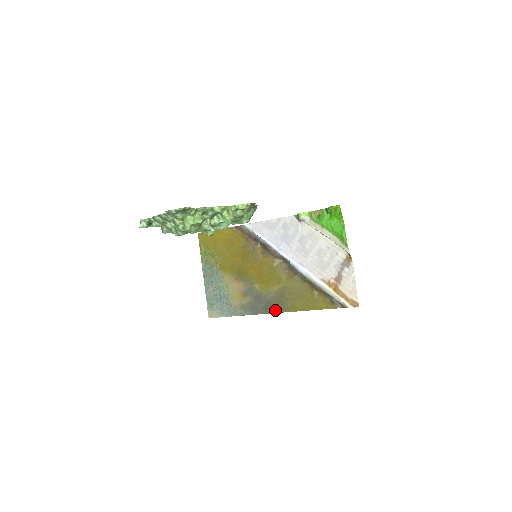
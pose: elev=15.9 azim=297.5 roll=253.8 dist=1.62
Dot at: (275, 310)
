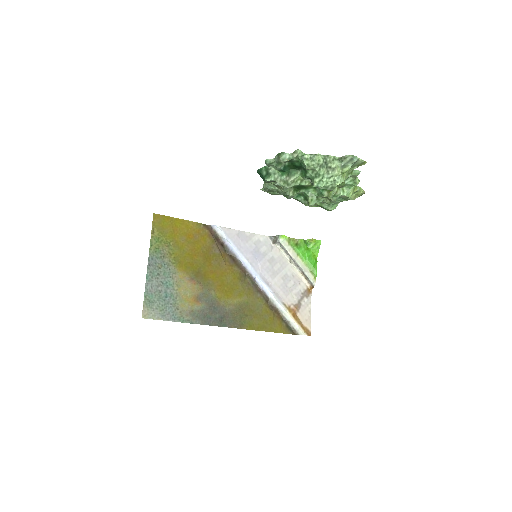
Dot at: (231, 324)
